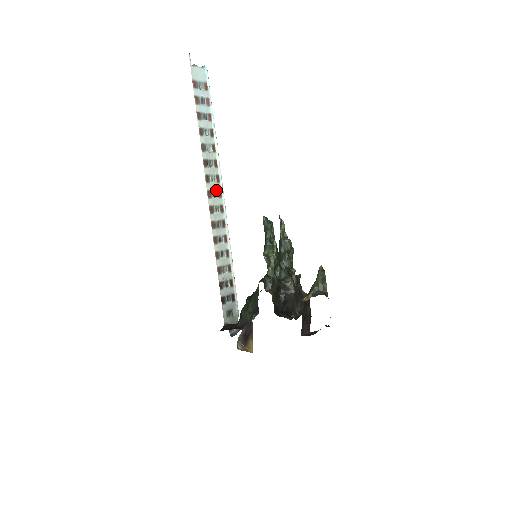
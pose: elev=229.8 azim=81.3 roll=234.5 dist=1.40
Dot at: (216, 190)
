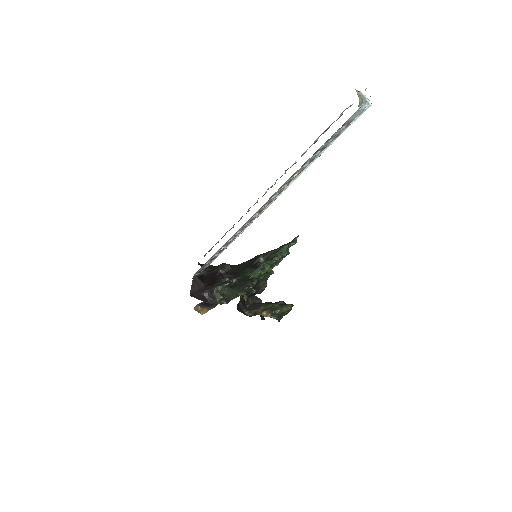
Dot at: (271, 200)
